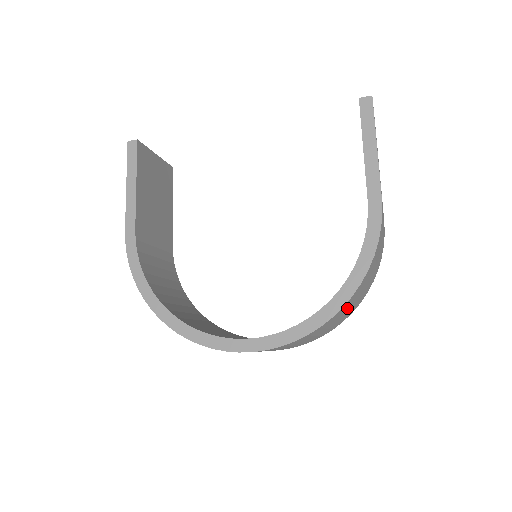
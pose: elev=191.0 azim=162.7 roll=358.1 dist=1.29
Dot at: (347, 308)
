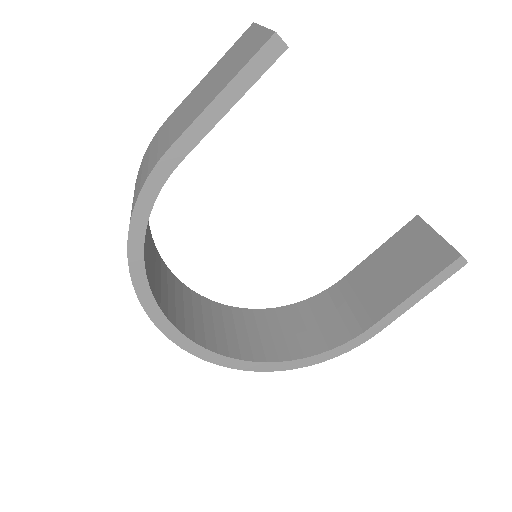
Dot at: occluded
